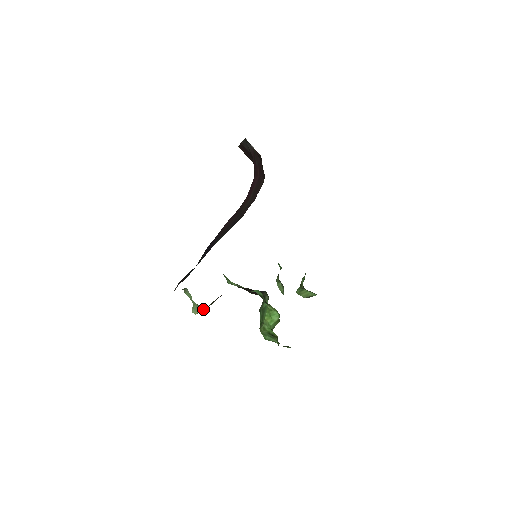
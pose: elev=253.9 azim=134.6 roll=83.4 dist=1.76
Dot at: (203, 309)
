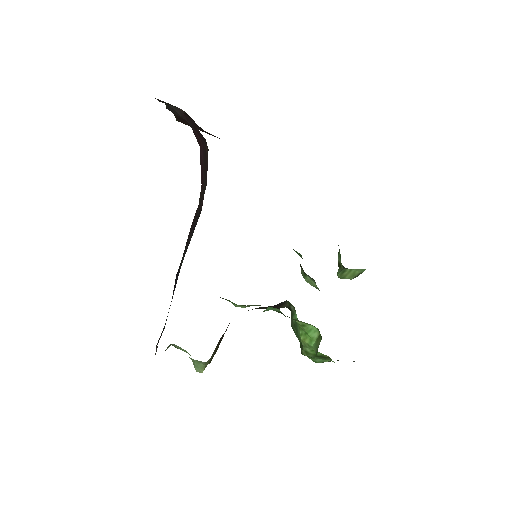
Dot at: (207, 363)
